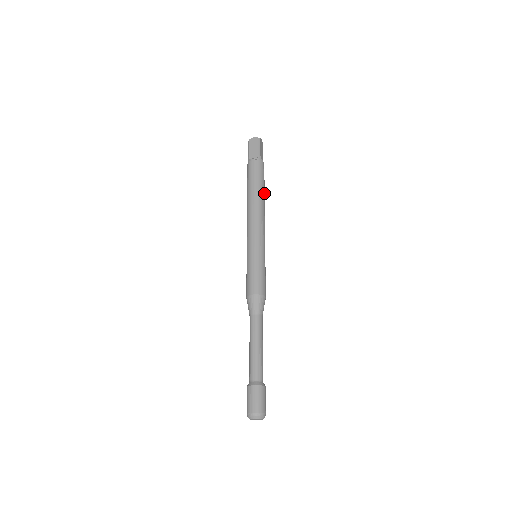
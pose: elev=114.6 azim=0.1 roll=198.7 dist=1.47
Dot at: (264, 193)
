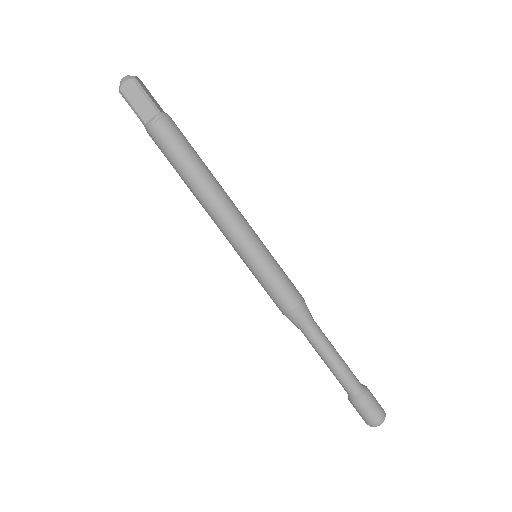
Dot at: (203, 163)
